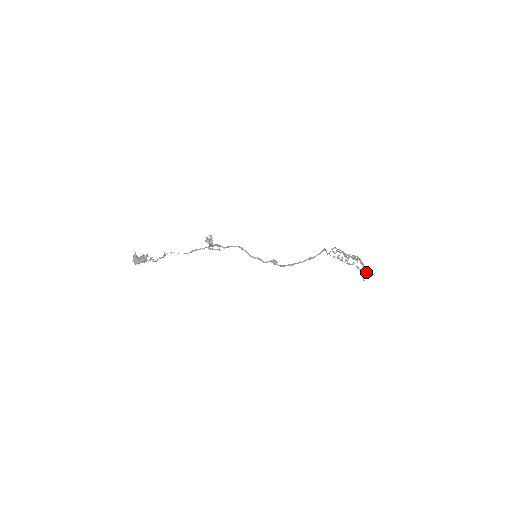
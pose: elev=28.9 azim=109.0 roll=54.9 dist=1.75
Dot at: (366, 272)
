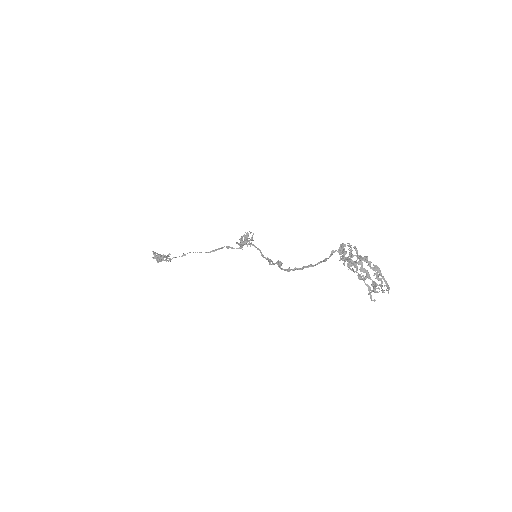
Dot at: (373, 285)
